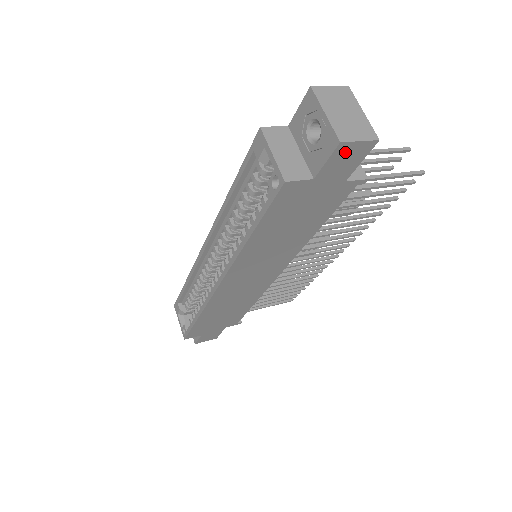
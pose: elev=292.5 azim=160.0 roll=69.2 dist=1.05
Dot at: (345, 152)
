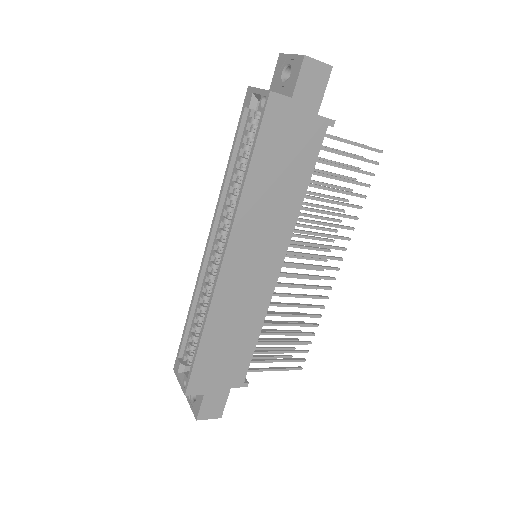
Dot at: (310, 71)
